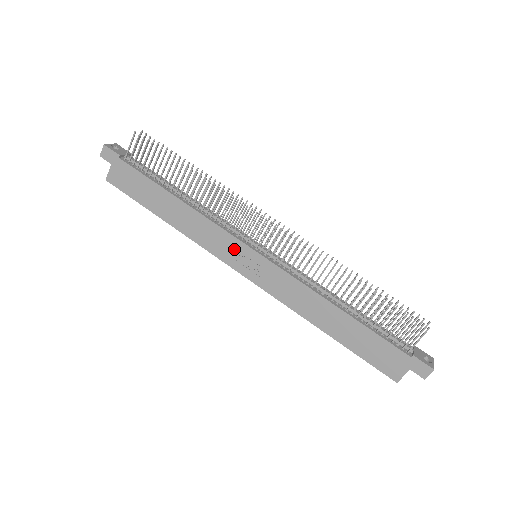
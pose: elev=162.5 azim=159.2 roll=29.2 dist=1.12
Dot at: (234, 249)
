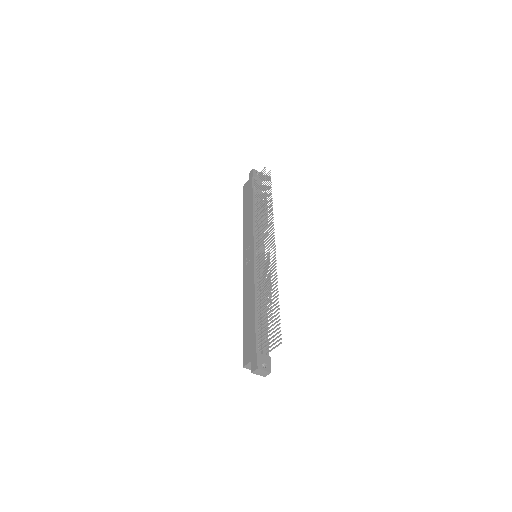
Dot at: (249, 244)
